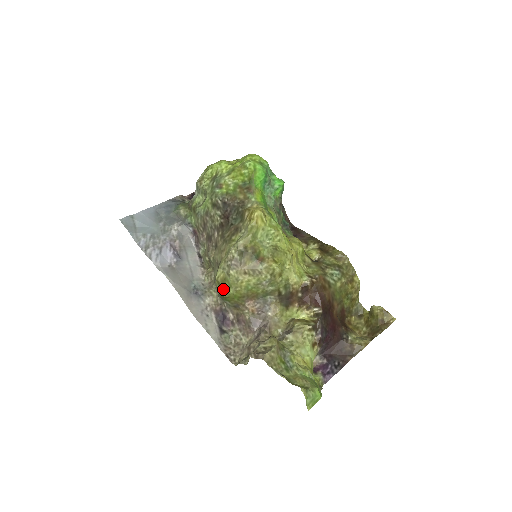
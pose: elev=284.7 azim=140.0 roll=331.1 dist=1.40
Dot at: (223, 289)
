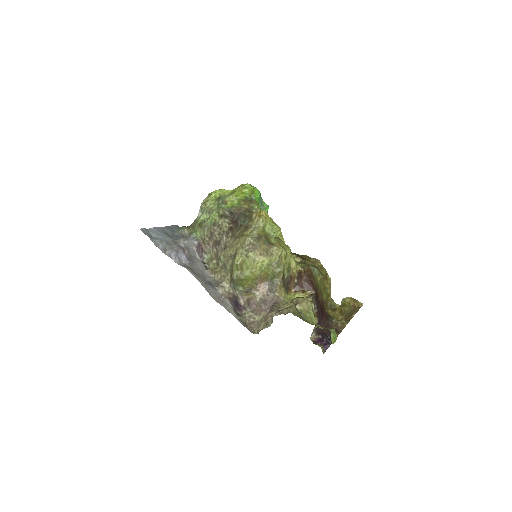
Dot at: (240, 272)
